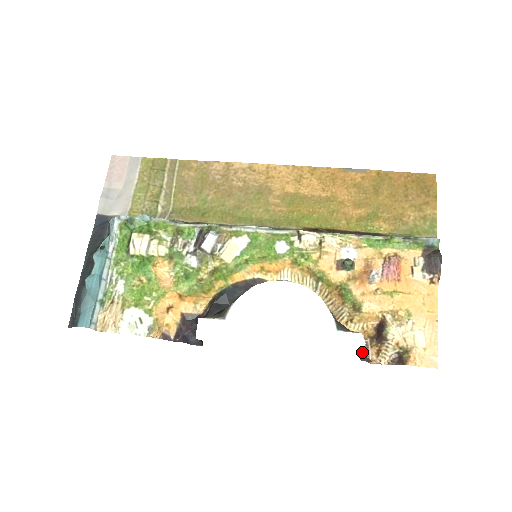
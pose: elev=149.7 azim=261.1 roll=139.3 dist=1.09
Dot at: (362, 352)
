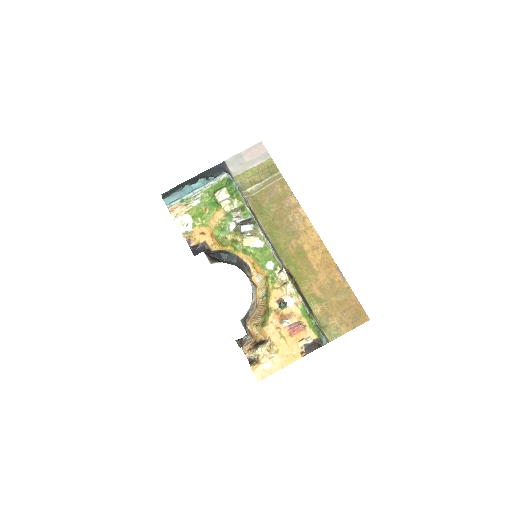
Dot at: (237, 339)
